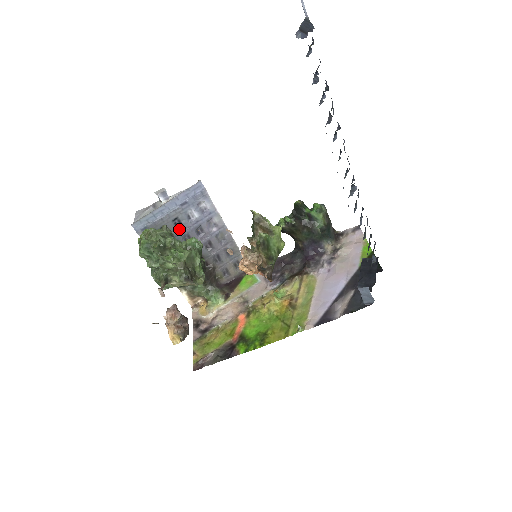
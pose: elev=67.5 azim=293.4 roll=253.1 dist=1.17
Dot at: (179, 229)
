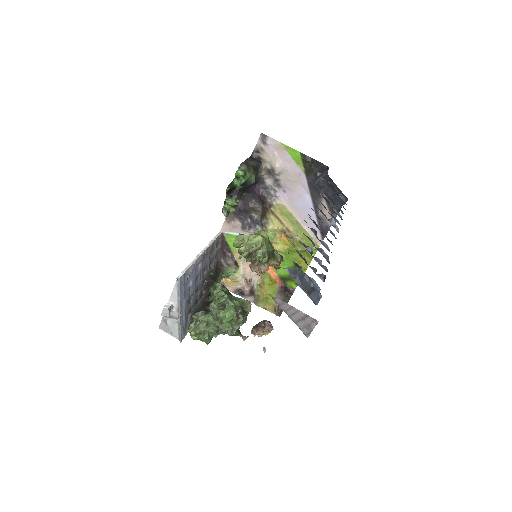
Dot at: (192, 299)
